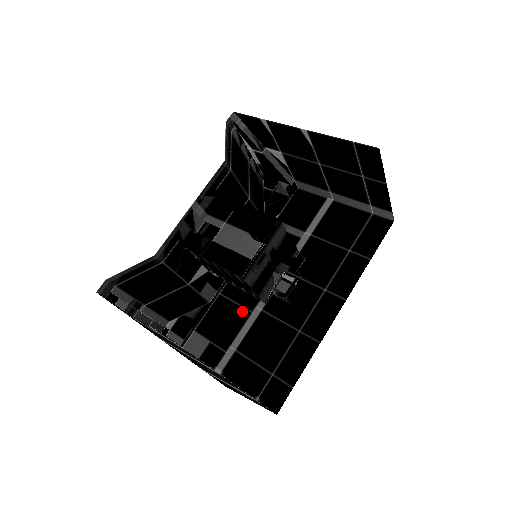
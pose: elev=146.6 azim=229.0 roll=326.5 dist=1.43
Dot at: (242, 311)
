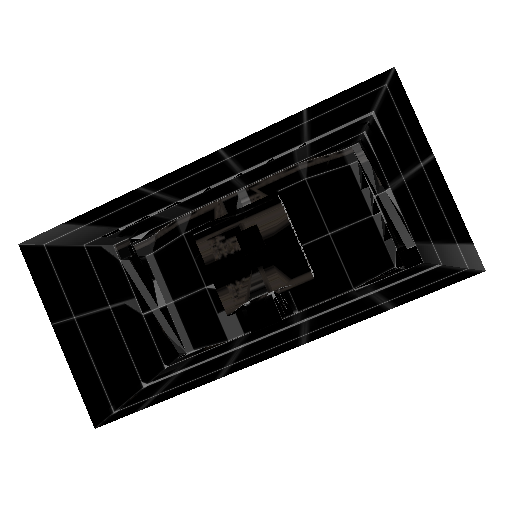
Dot at: (231, 347)
